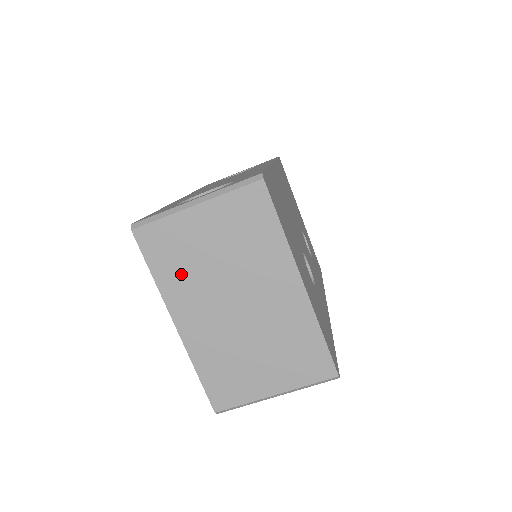
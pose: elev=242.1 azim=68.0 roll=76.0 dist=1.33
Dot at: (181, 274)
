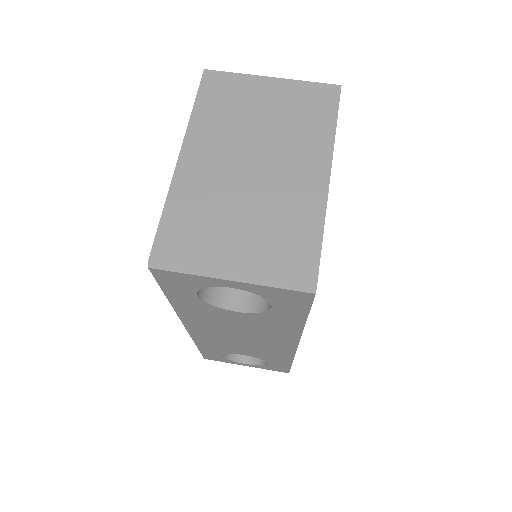
Dot at: (220, 117)
